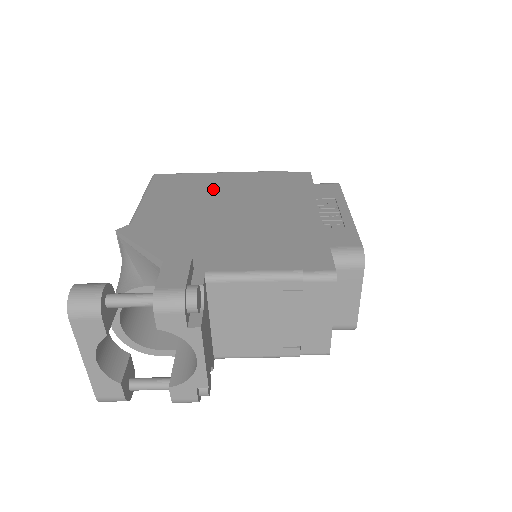
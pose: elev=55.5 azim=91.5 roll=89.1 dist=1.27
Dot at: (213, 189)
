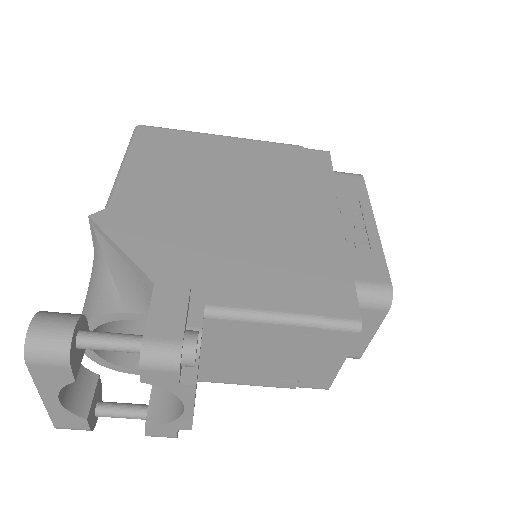
Dot at: (213, 163)
